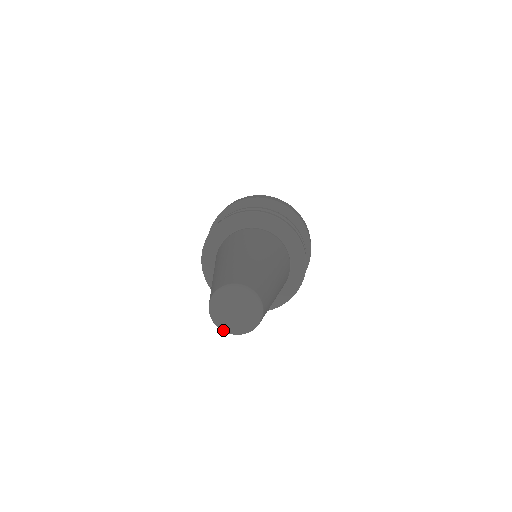
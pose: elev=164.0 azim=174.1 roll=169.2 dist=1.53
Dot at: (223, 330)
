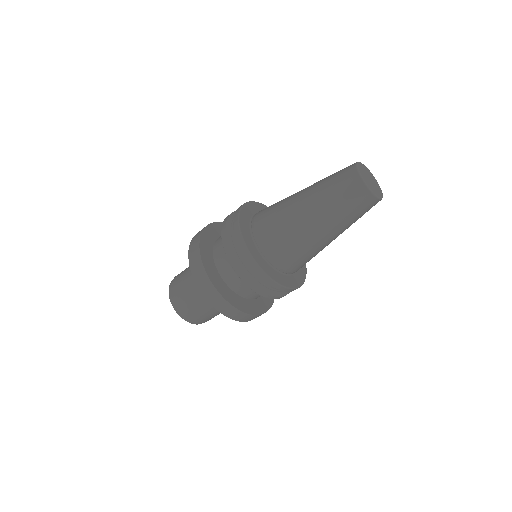
Dot at: (373, 192)
